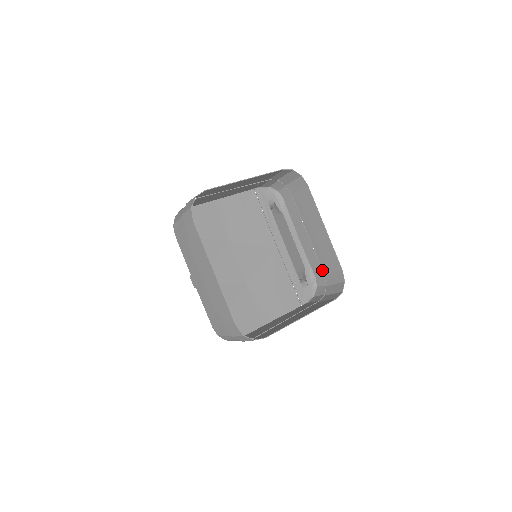
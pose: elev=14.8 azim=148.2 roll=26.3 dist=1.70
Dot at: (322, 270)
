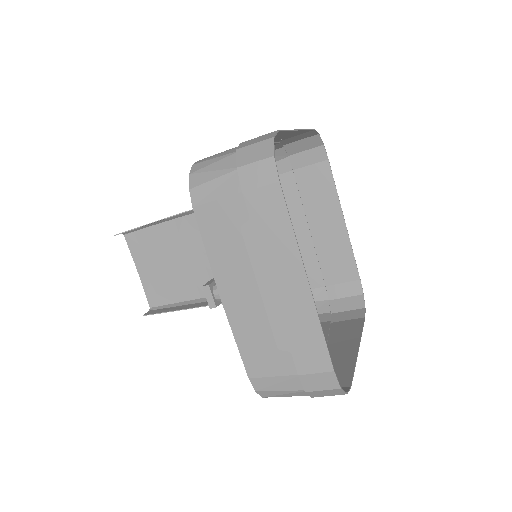
Dot at: (323, 279)
